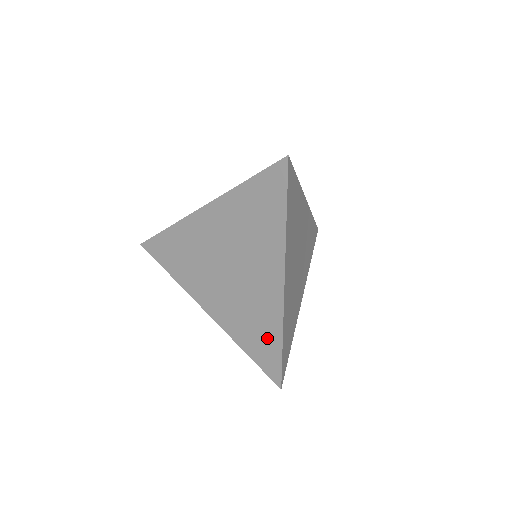
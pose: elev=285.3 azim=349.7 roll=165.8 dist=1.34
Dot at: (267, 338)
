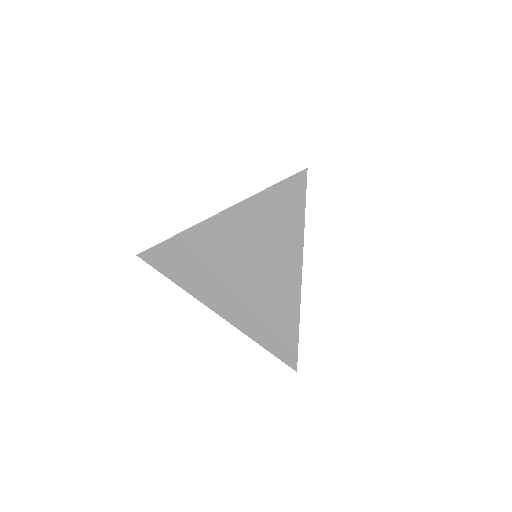
Dot at: (283, 329)
